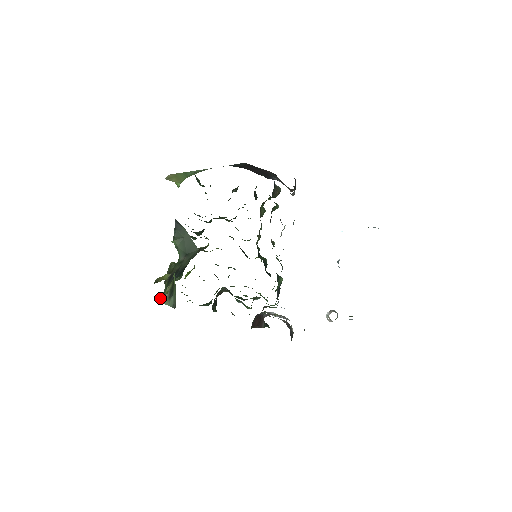
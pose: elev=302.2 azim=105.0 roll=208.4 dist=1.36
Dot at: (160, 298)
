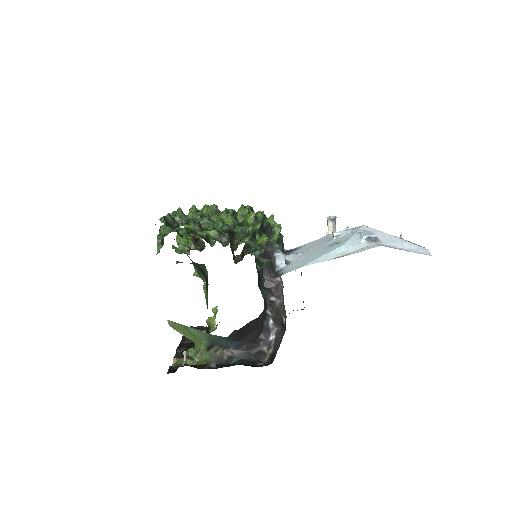
Dot at: occluded
